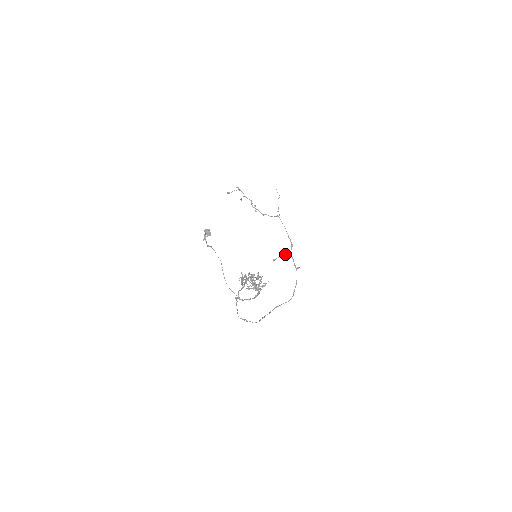
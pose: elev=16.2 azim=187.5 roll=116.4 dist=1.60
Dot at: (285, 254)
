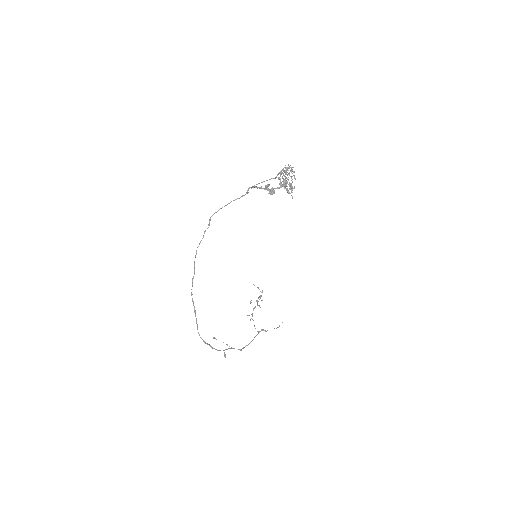
Dot at: occluded
